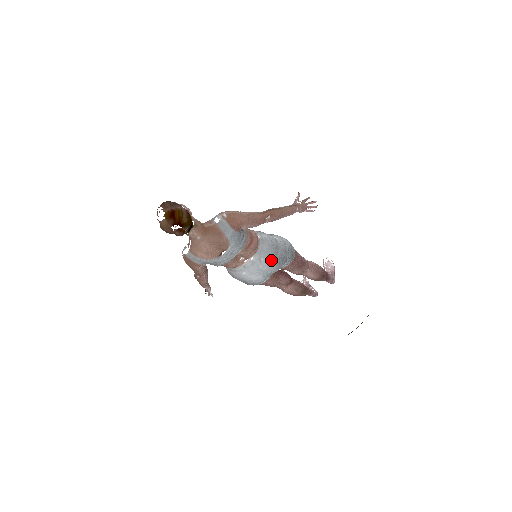
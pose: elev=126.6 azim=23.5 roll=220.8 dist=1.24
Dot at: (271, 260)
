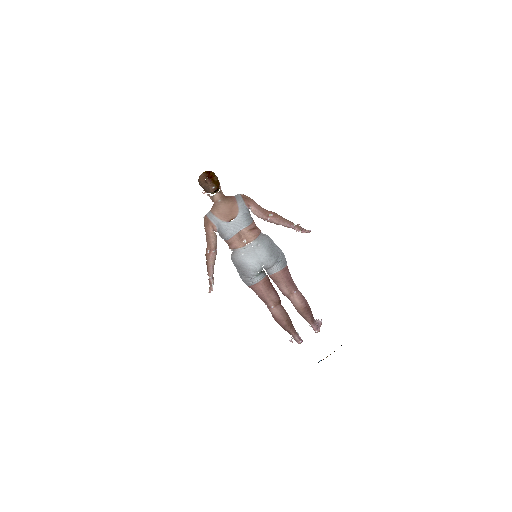
Dot at: (266, 248)
